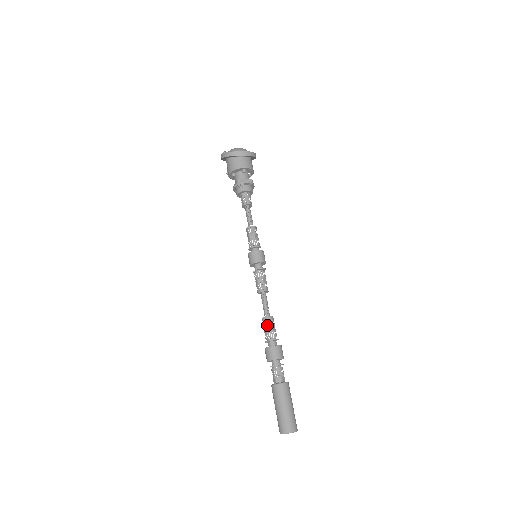
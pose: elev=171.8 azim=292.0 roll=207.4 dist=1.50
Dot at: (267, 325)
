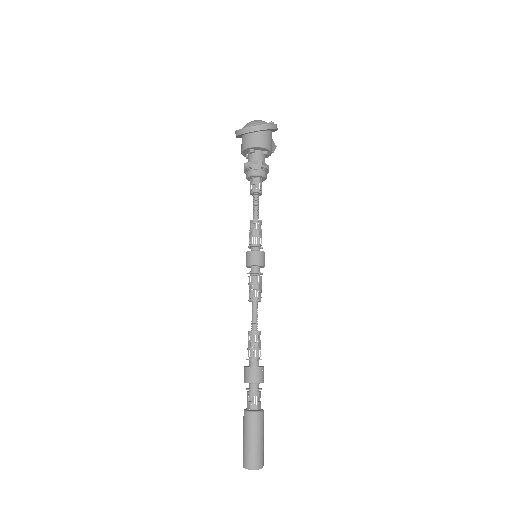
Dot at: (248, 341)
